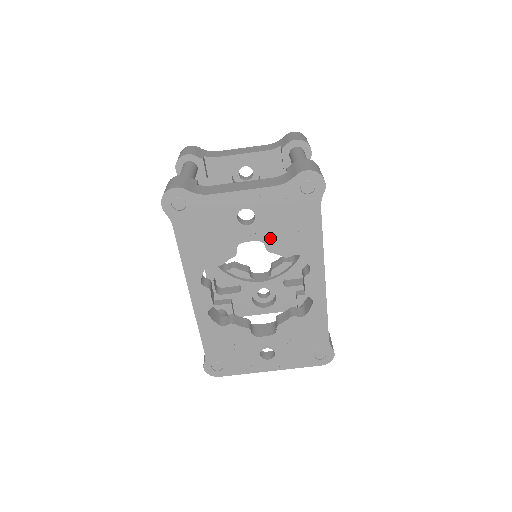
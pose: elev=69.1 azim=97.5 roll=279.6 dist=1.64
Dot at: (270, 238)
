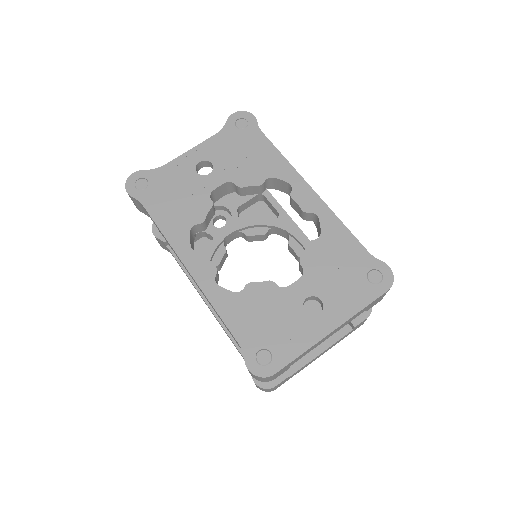
Dot at: (235, 175)
